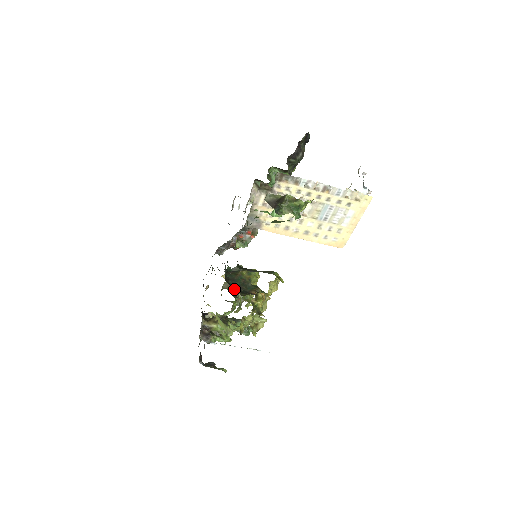
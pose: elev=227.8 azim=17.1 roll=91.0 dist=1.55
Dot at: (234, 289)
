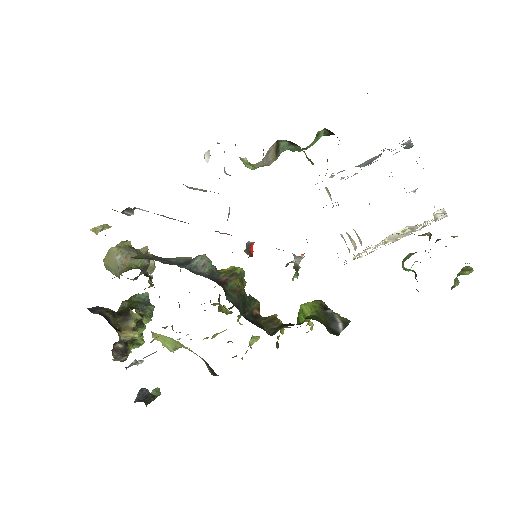
Dot at: occluded
